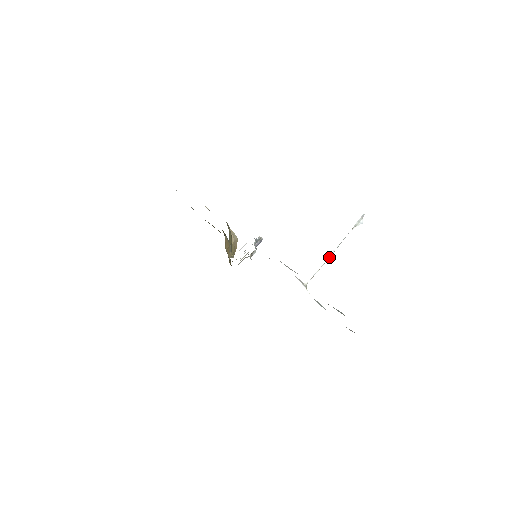
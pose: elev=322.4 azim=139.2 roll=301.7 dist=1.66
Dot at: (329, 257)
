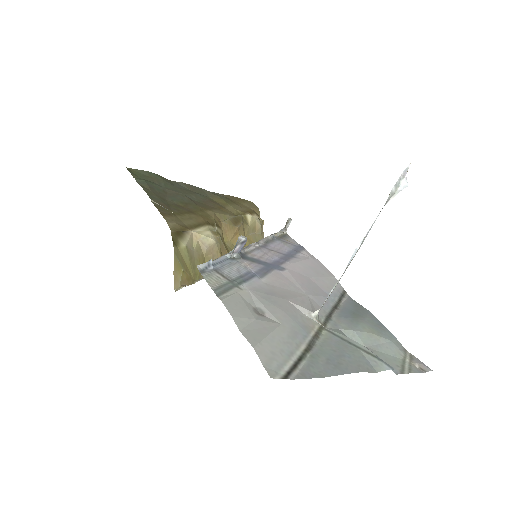
Dot at: (349, 263)
